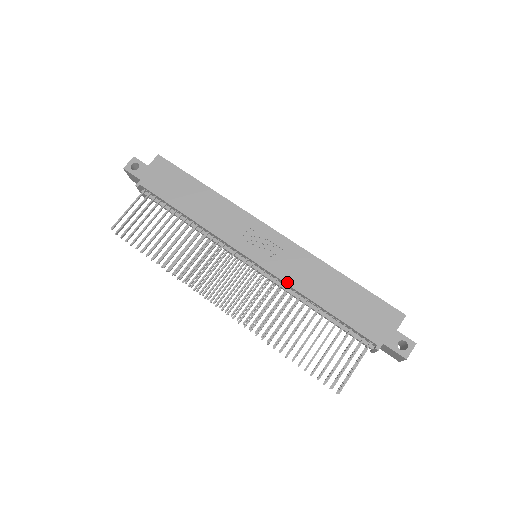
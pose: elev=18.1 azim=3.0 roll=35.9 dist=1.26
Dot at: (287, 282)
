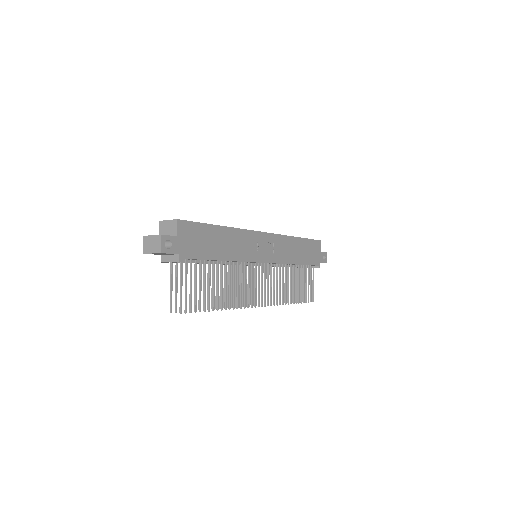
Dot at: (283, 263)
